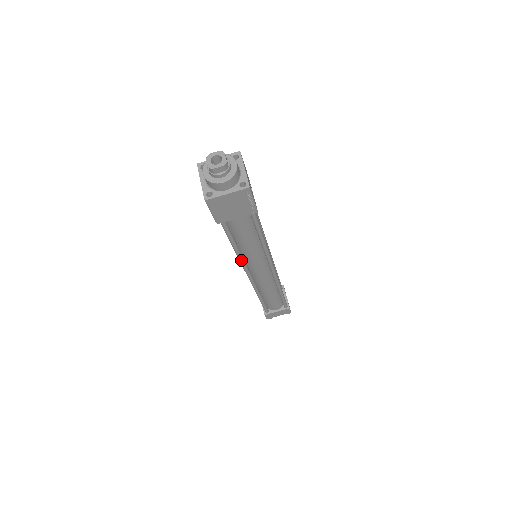
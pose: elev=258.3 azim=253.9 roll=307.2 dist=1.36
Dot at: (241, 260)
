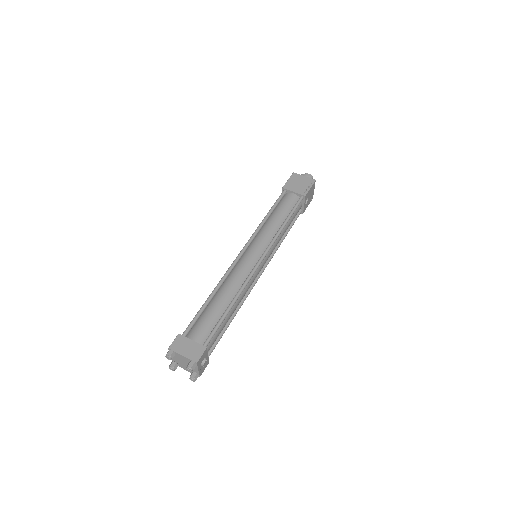
Dot at: (258, 229)
